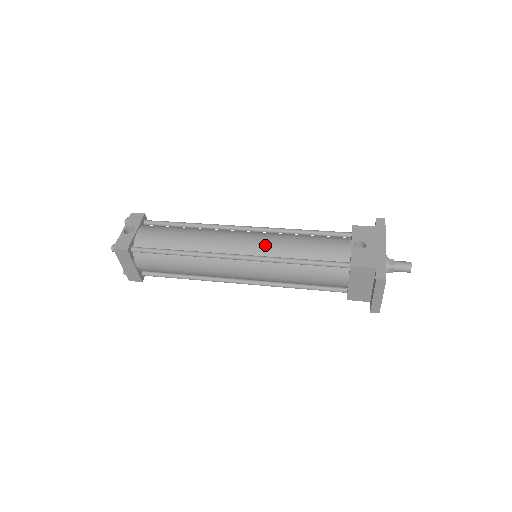
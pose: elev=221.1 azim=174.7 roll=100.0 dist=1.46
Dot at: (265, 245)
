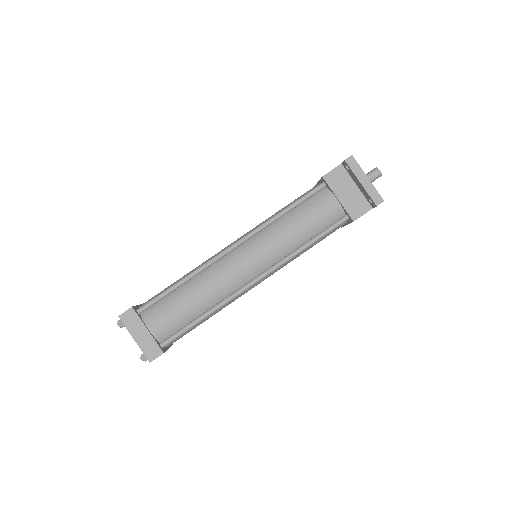
Dot at: (252, 229)
